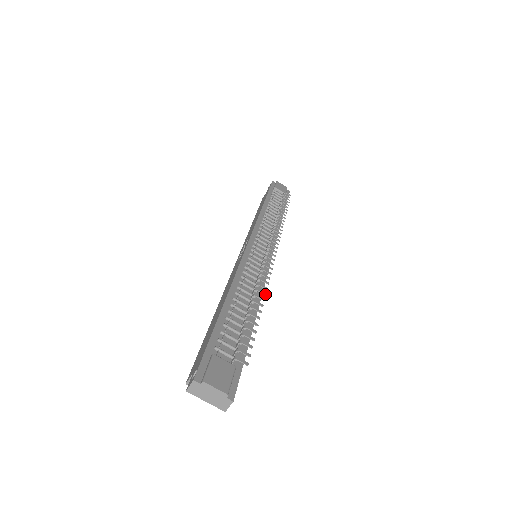
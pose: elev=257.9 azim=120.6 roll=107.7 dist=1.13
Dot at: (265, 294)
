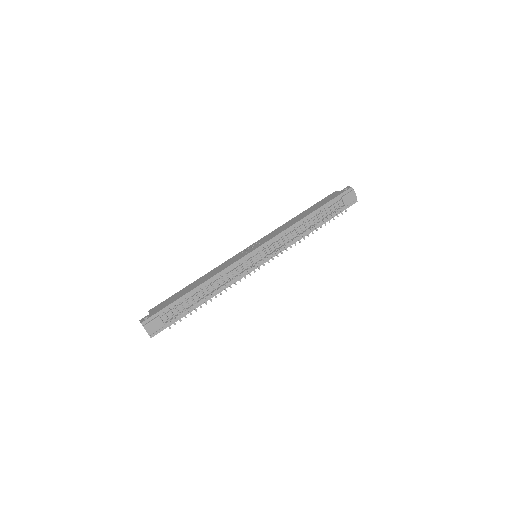
Dot at: (221, 294)
